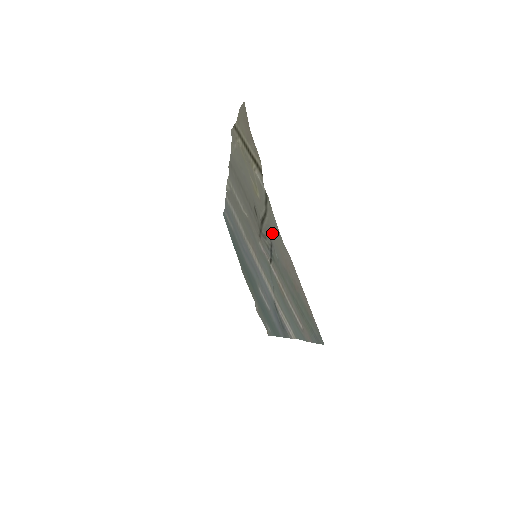
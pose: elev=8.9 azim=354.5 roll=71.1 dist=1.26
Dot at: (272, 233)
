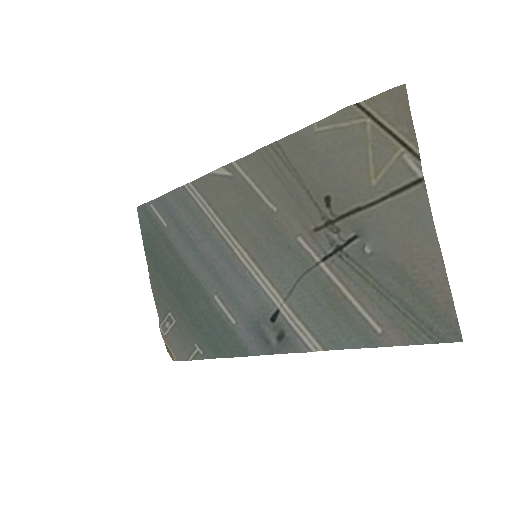
Dot at: (393, 223)
